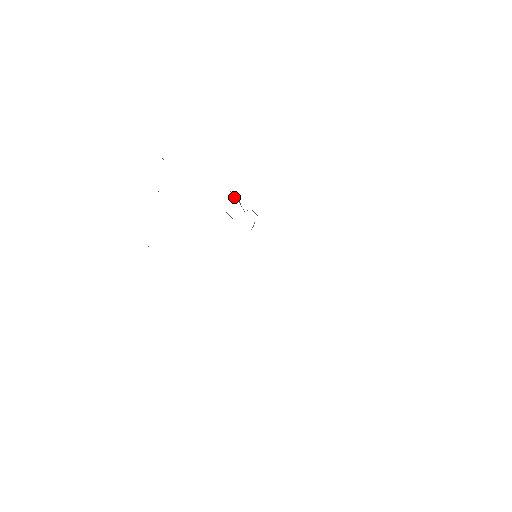
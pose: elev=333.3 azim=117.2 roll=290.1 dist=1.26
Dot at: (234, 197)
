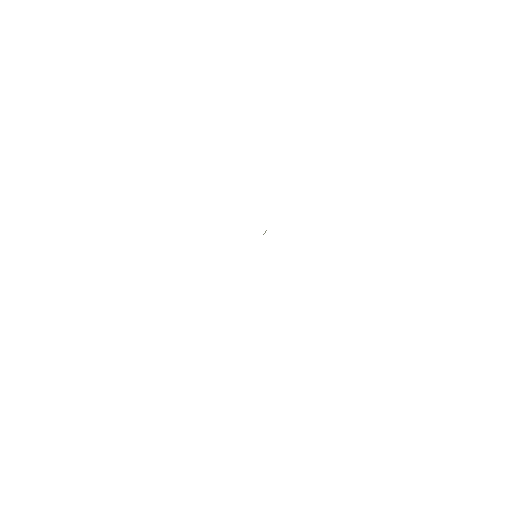
Dot at: occluded
